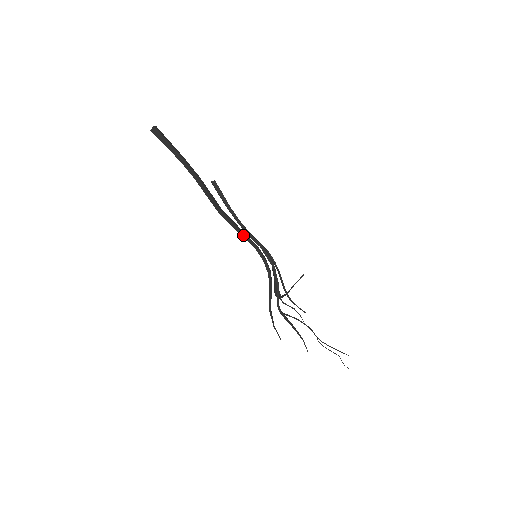
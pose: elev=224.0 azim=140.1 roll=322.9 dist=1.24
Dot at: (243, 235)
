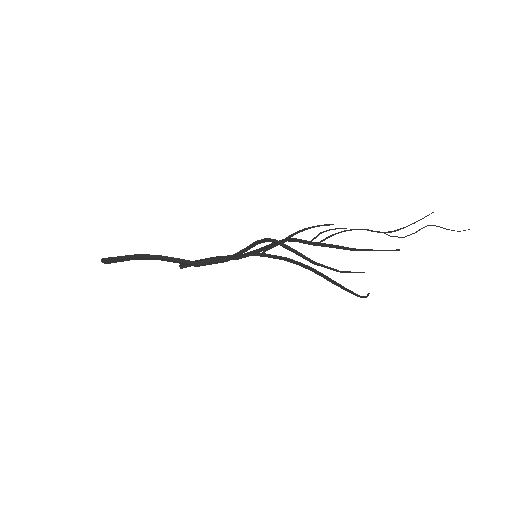
Dot at: (230, 257)
